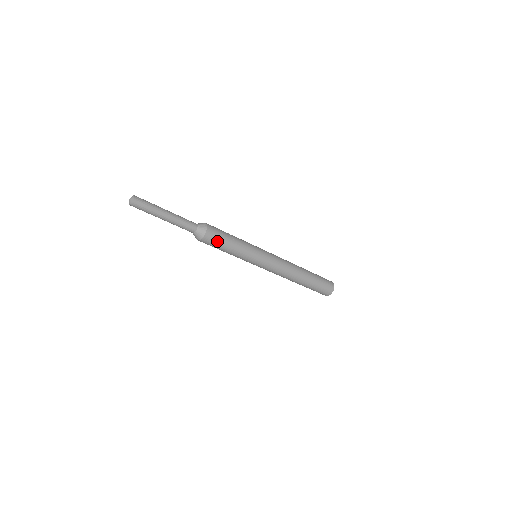
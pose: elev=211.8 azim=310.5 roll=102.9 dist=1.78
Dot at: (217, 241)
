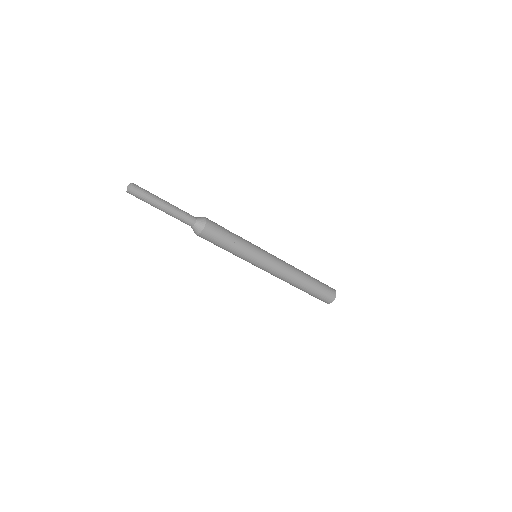
Dot at: (215, 238)
